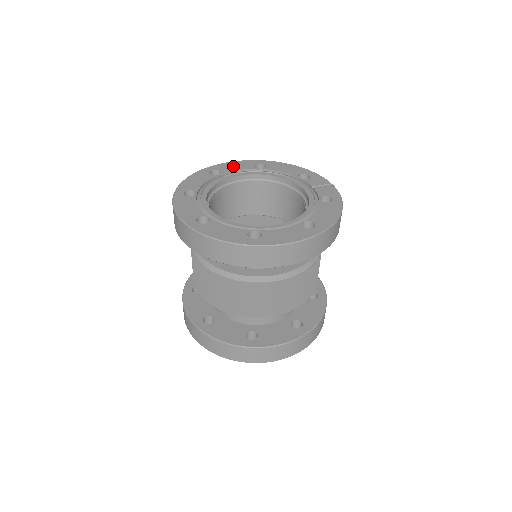
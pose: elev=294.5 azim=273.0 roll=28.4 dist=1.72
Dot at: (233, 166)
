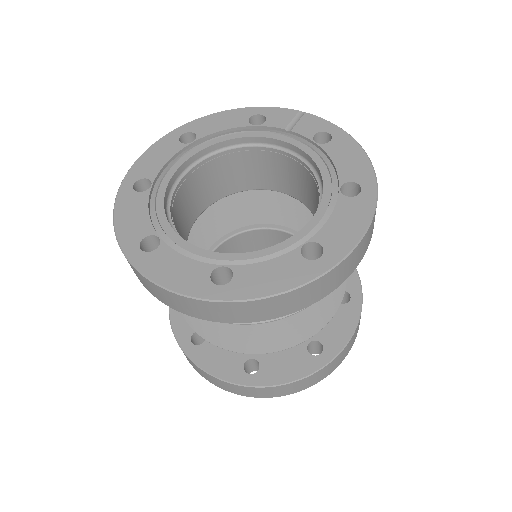
Dot at: (153, 160)
